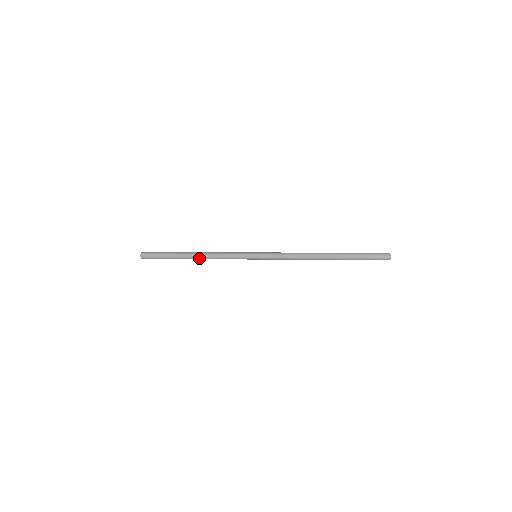
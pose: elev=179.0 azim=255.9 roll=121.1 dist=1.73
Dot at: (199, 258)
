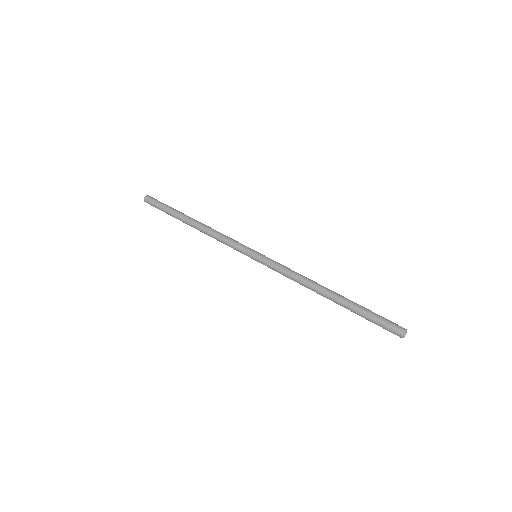
Dot at: occluded
